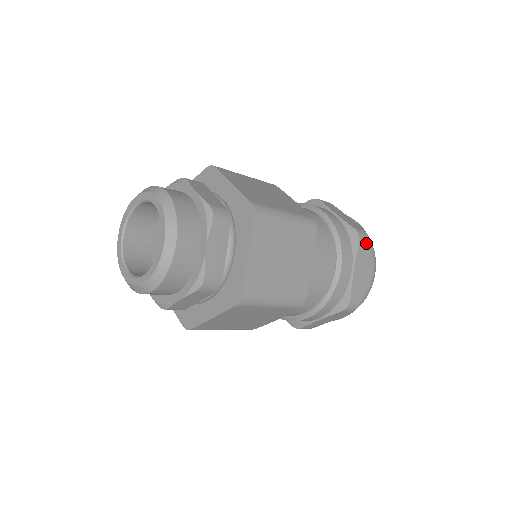
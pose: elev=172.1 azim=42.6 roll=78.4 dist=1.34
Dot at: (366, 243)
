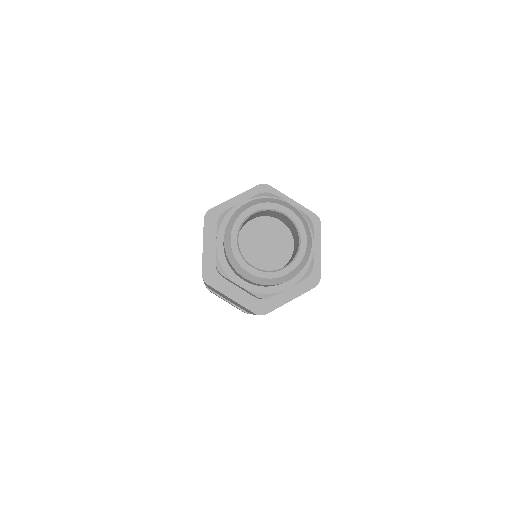
Dot at: occluded
